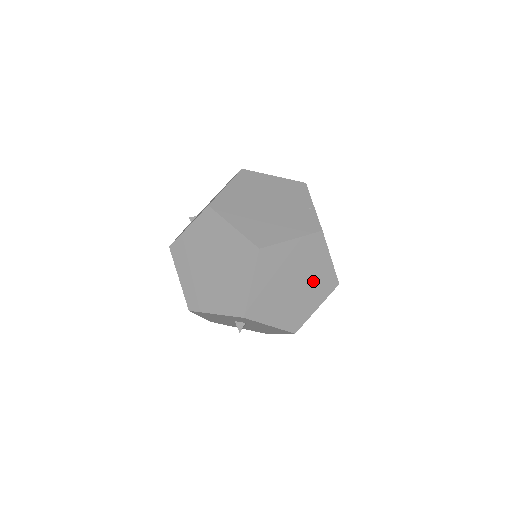
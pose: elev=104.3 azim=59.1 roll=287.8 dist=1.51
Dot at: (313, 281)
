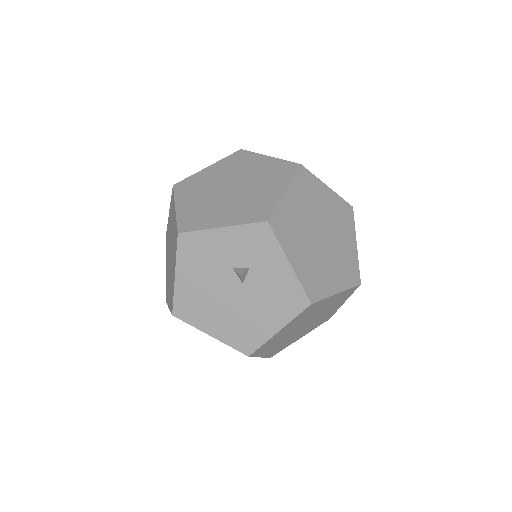
Dot at: (338, 253)
